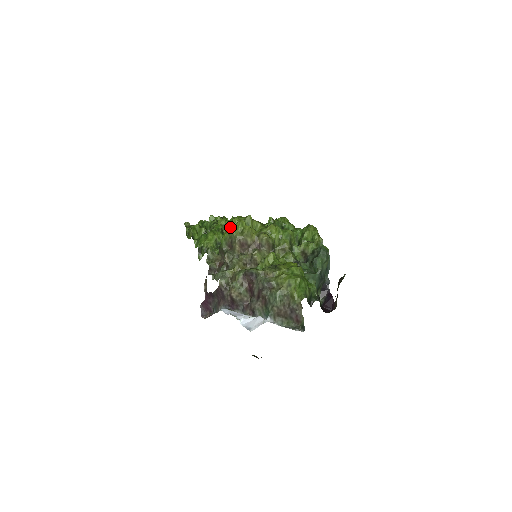
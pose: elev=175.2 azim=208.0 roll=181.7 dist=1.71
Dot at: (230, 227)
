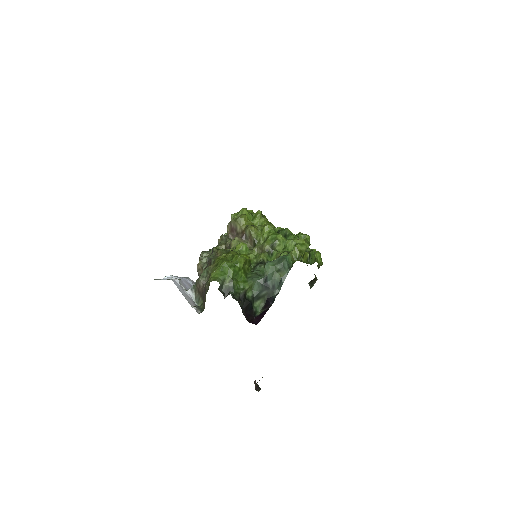
Dot at: (236, 213)
